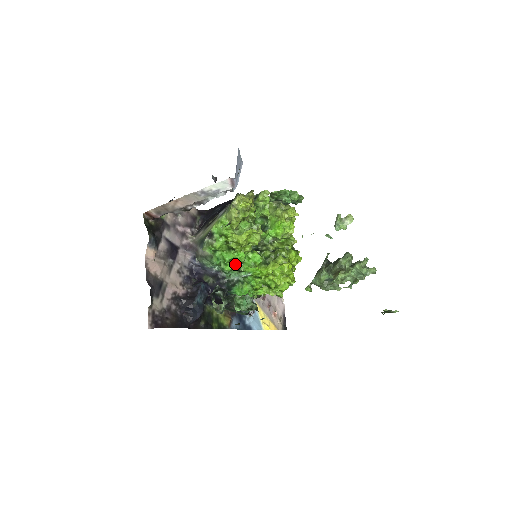
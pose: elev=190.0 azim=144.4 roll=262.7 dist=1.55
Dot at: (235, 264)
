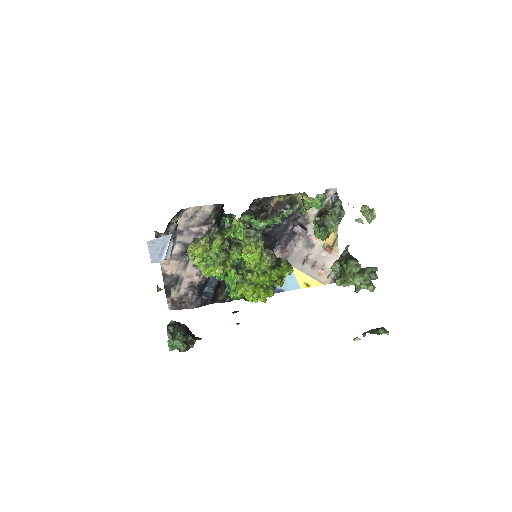
Dot at: occluded
